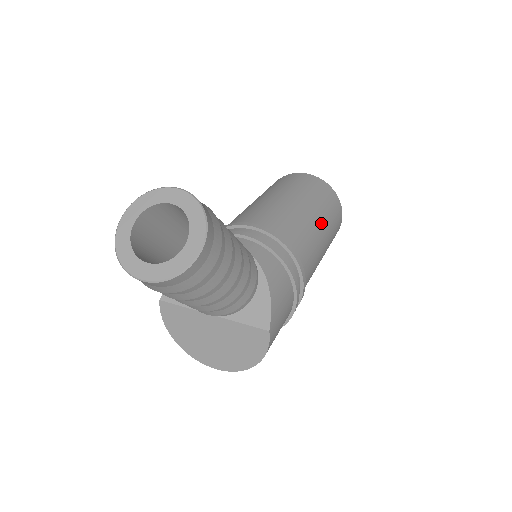
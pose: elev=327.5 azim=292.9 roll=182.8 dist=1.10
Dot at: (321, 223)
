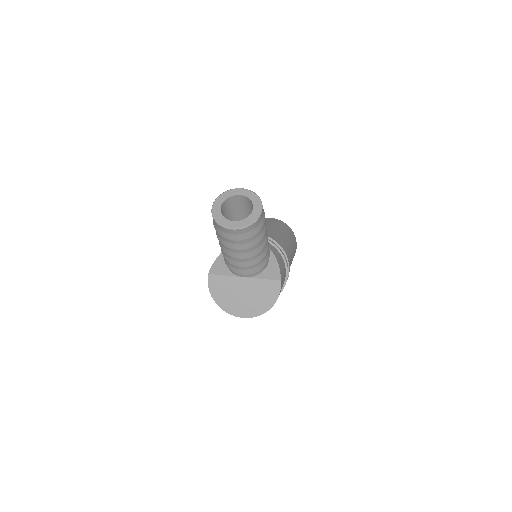
Dot at: (289, 241)
